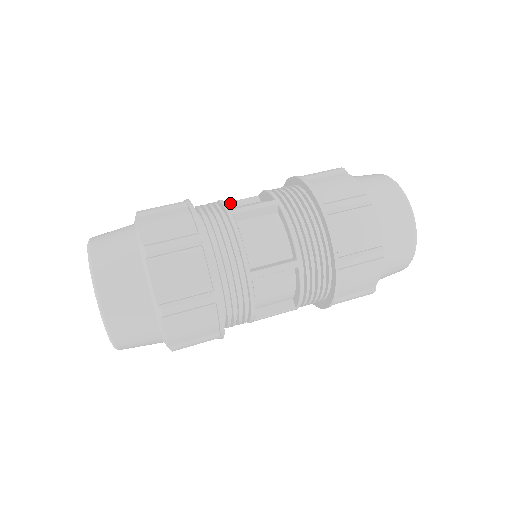
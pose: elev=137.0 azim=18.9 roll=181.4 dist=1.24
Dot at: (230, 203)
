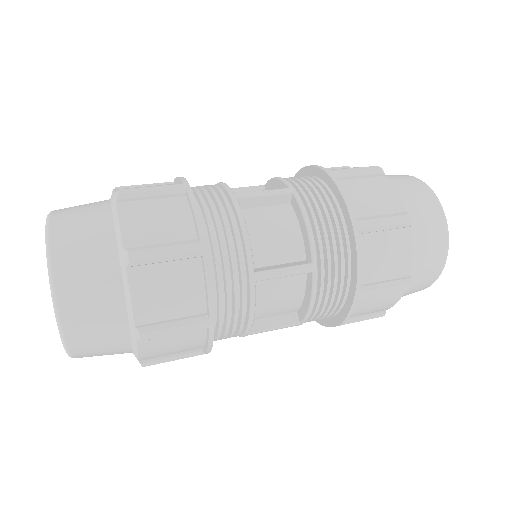
Dot at: (252, 199)
